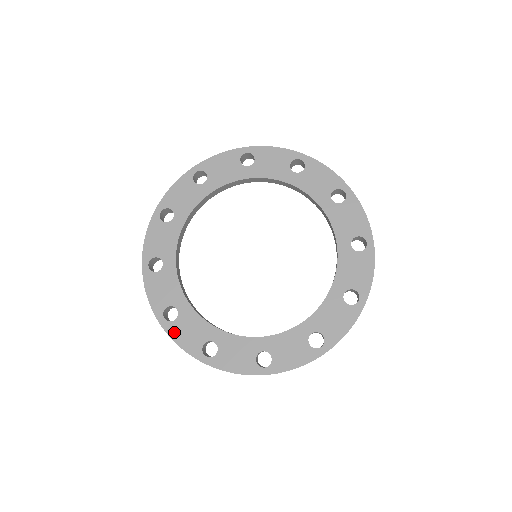
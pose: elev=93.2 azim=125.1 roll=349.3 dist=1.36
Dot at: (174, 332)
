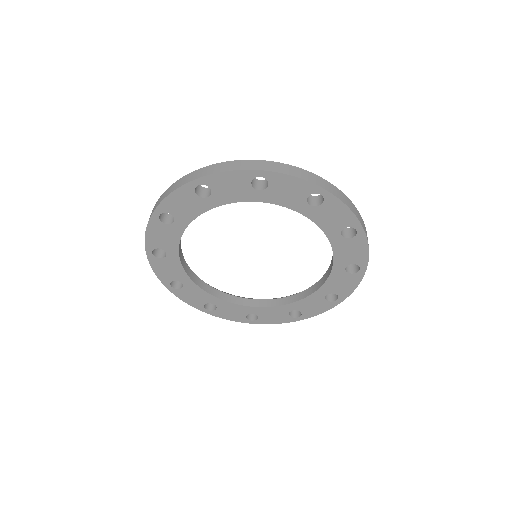
Dot at: (266, 322)
